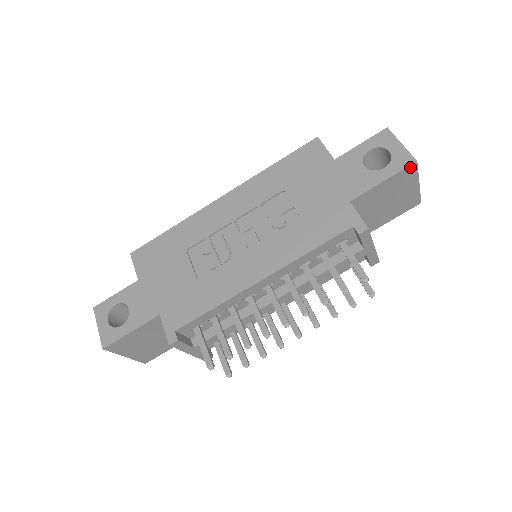
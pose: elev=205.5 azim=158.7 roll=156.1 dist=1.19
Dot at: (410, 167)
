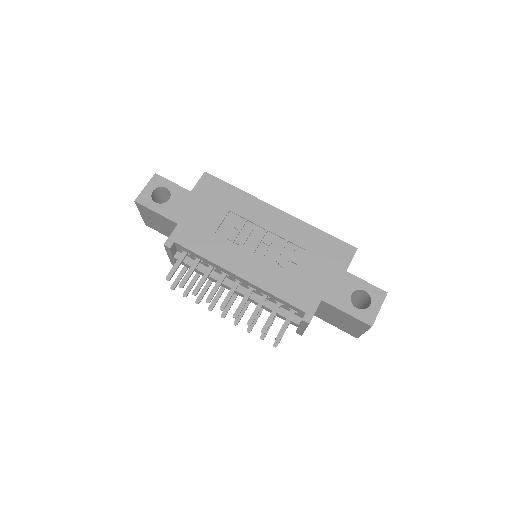
Dot at: (366, 324)
